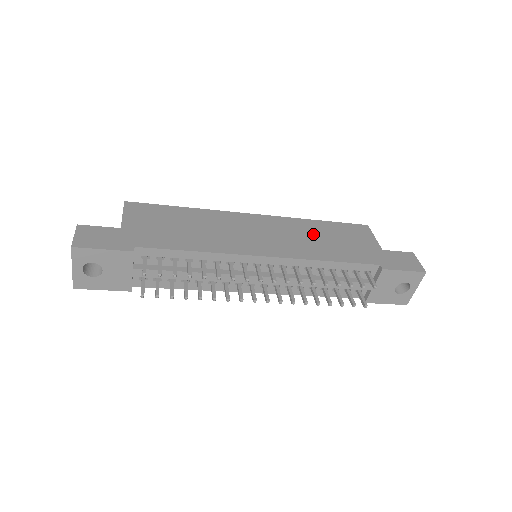
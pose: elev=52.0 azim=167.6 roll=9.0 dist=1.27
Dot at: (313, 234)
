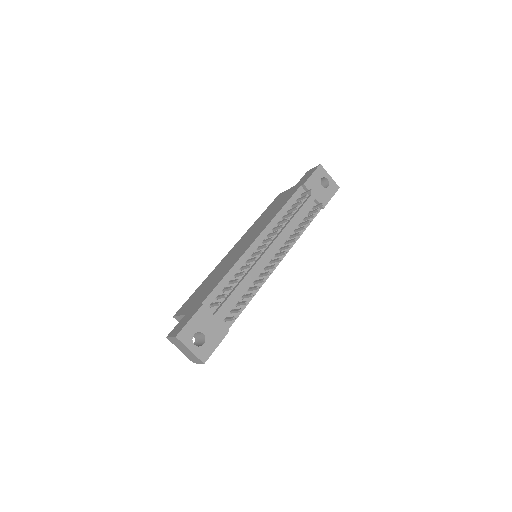
Dot at: (263, 219)
